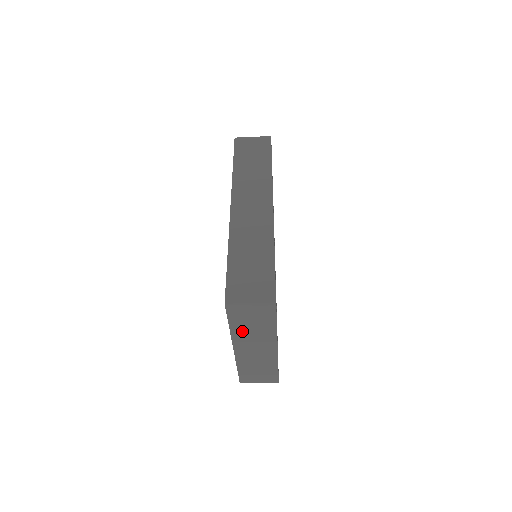
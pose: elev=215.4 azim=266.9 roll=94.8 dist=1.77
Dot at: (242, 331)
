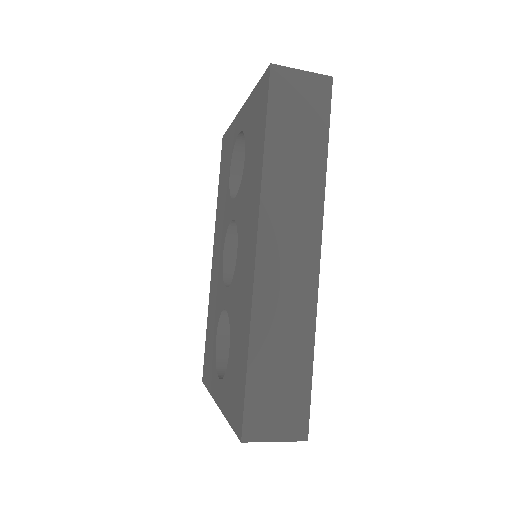
Dot at: occluded
